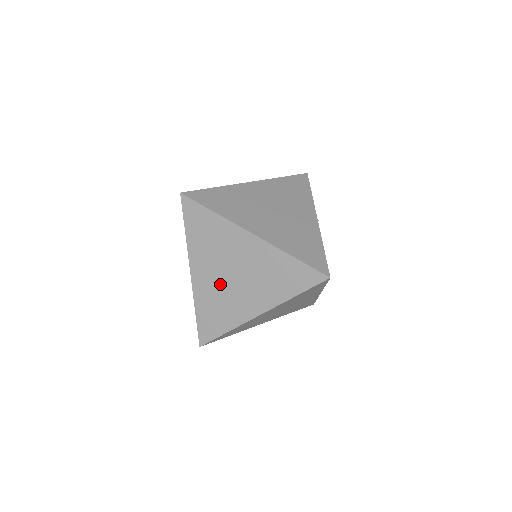
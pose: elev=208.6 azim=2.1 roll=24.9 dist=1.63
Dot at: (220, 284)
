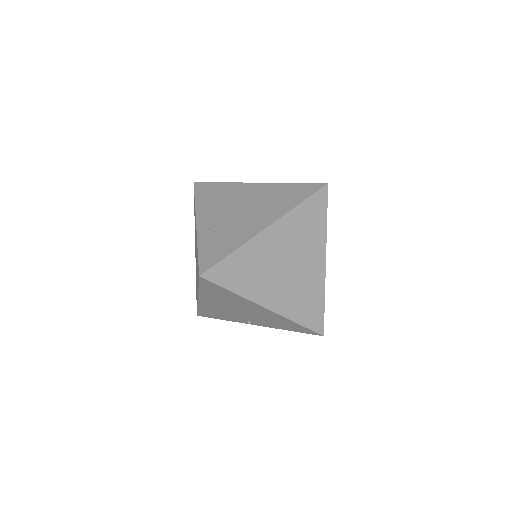
Dot at: (226, 310)
